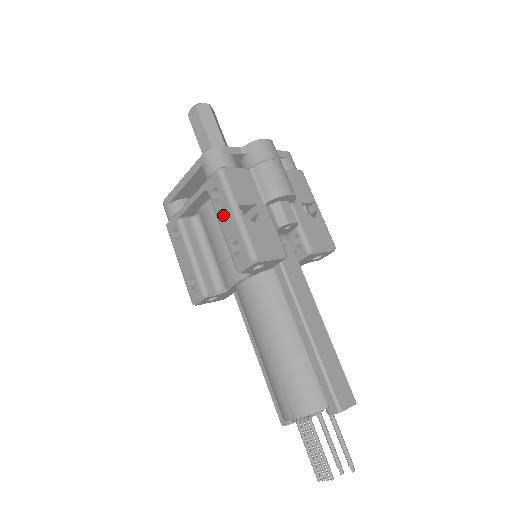
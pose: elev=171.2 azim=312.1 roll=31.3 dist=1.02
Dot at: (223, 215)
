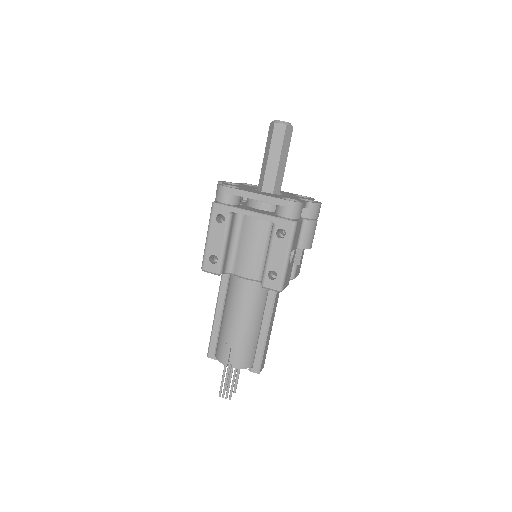
Dot at: (277, 250)
